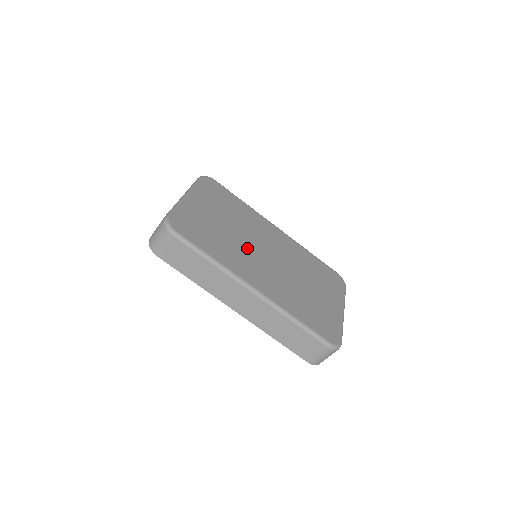
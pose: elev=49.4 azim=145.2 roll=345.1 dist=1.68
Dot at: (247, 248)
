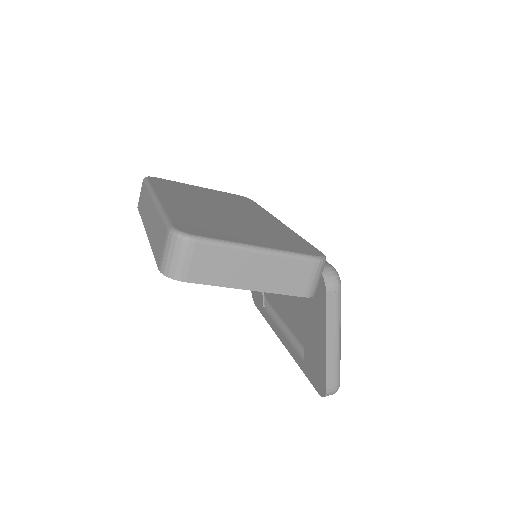
Dot at: (203, 201)
